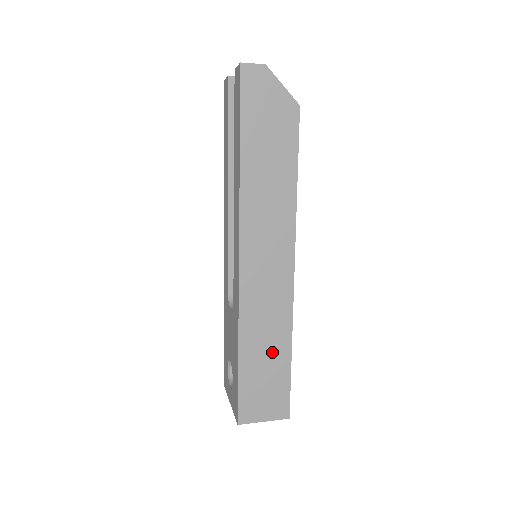
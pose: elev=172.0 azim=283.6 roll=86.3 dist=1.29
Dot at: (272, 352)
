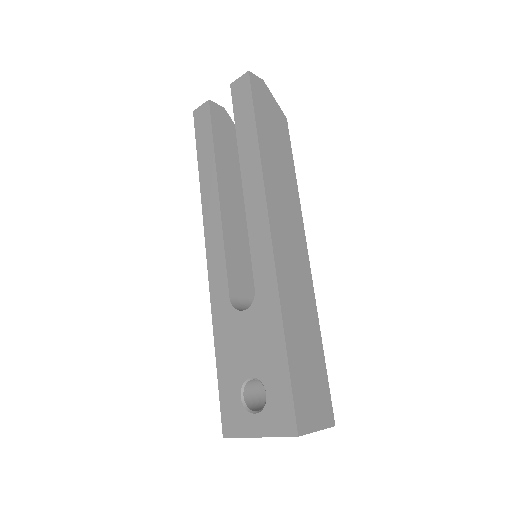
Dot at: (309, 340)
